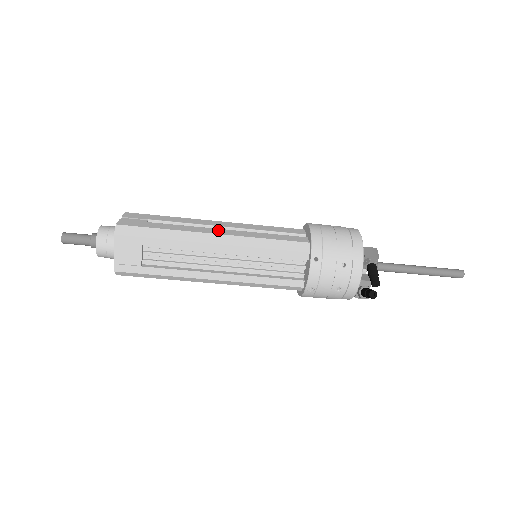
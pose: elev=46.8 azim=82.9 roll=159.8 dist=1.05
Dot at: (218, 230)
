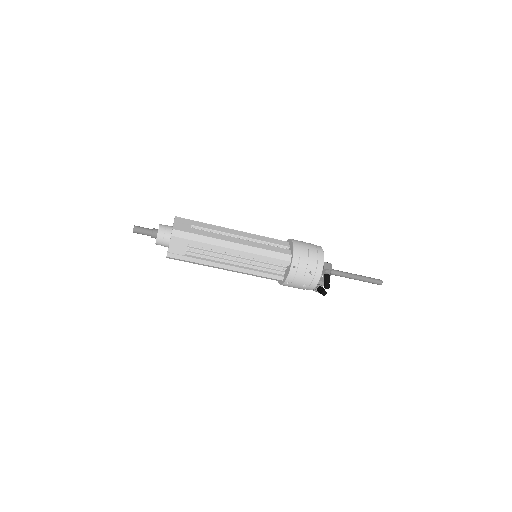
Dot at: (236, 239)
